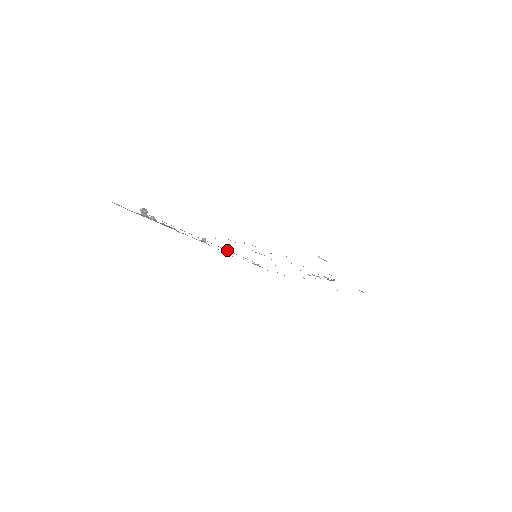
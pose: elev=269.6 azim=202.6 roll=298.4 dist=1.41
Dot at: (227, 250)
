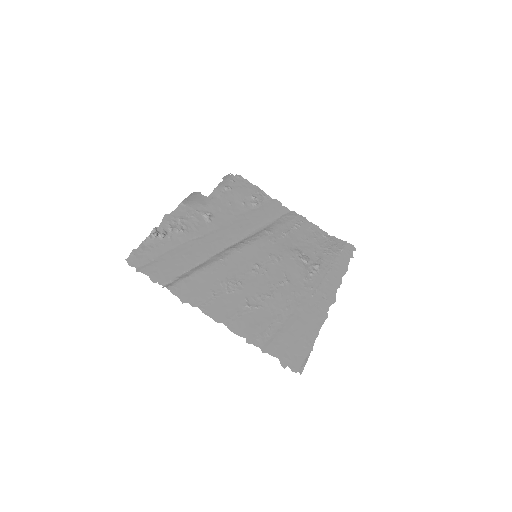
Dot at: (231, 243)
